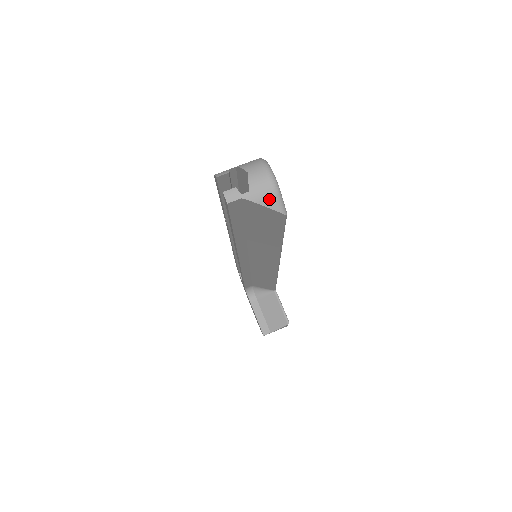
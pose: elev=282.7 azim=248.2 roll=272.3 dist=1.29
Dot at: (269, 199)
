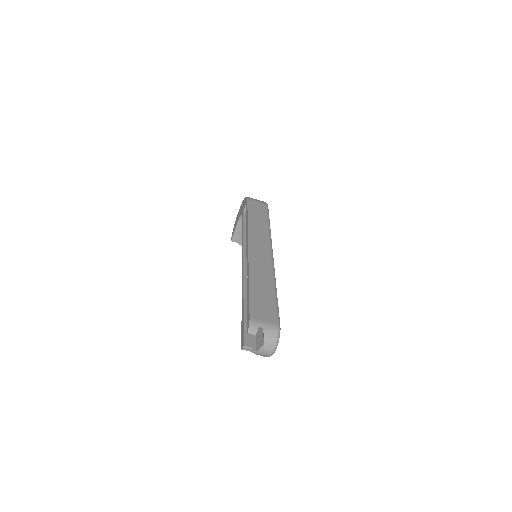
Dot at: occluded
